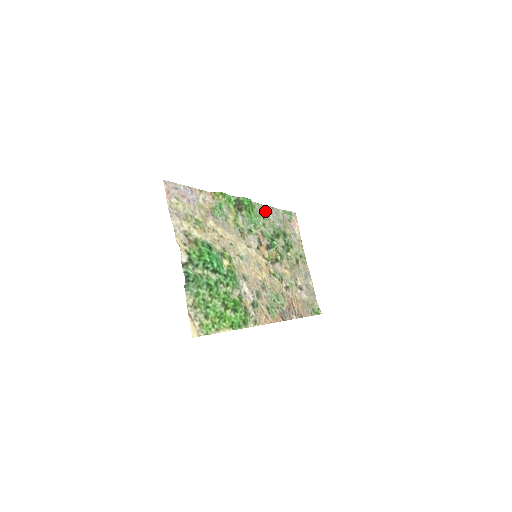
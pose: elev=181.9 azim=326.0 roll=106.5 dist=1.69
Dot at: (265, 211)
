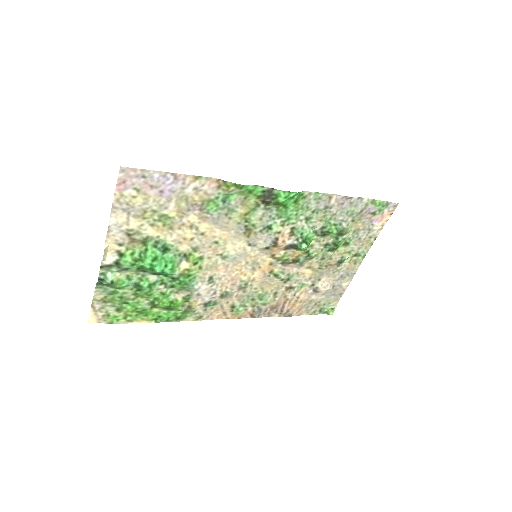
Dot at: (327, 201)
